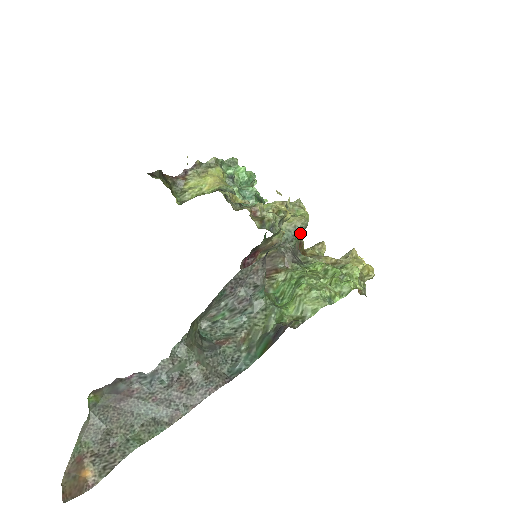
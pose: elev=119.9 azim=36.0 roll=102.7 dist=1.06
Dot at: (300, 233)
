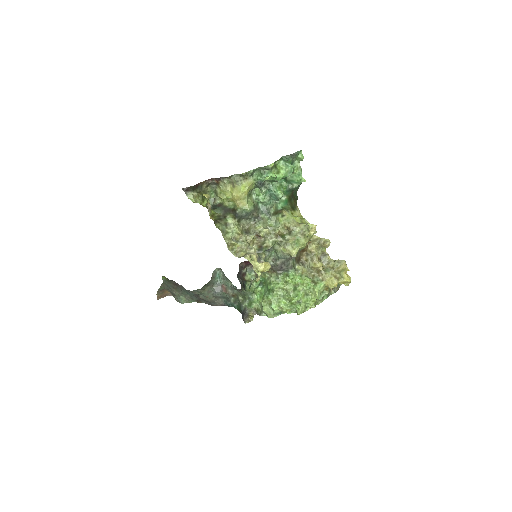
Dot at: occluded
